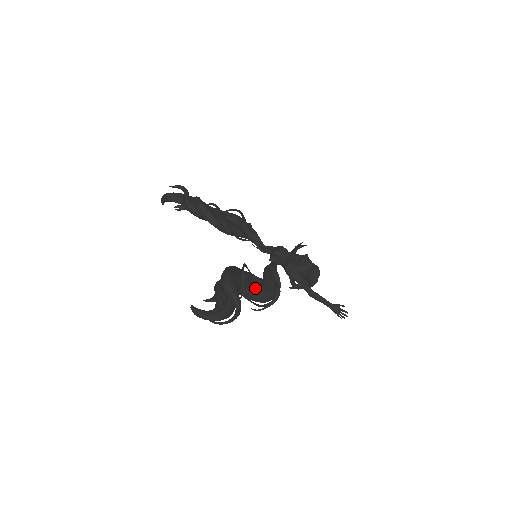
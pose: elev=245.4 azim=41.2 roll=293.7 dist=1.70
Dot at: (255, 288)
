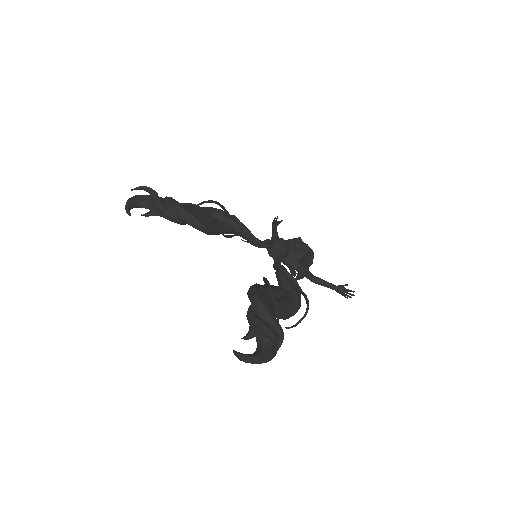
Dot at: (285, 304)
